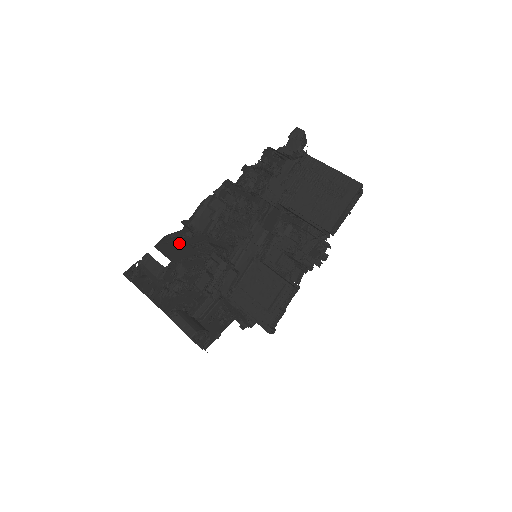
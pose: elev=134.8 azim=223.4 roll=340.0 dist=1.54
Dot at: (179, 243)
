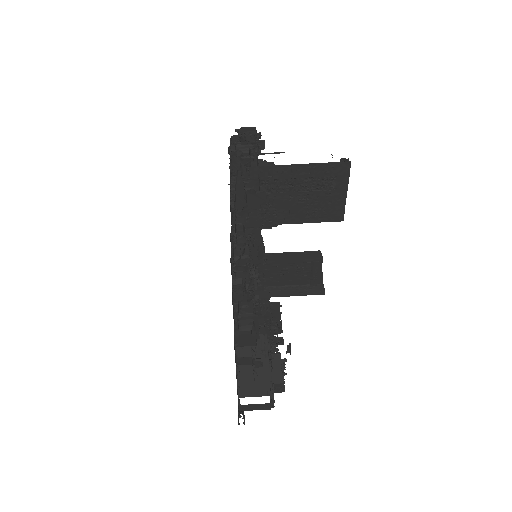
Dot at: (245, 368)
